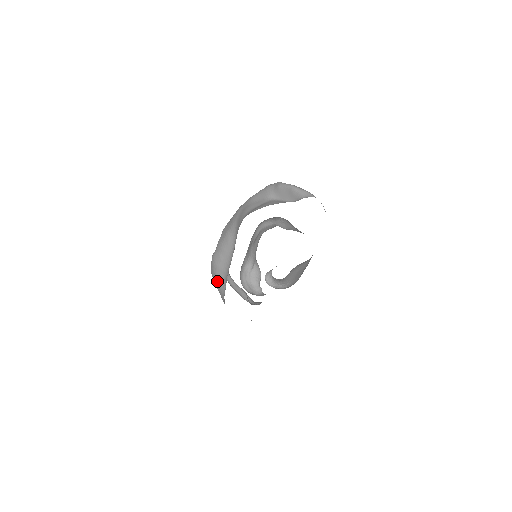
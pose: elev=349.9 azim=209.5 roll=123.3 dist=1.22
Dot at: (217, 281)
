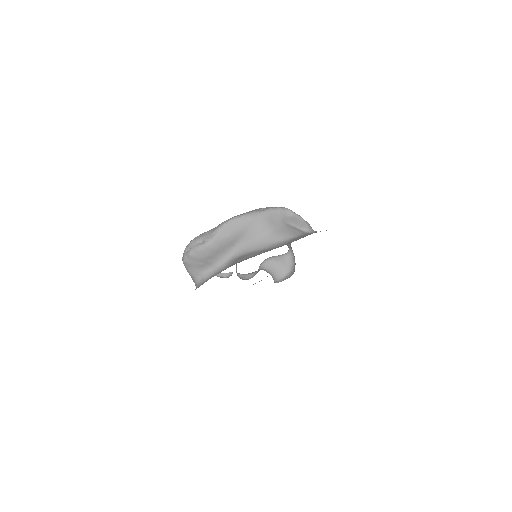
Dot at: (199, 263)
